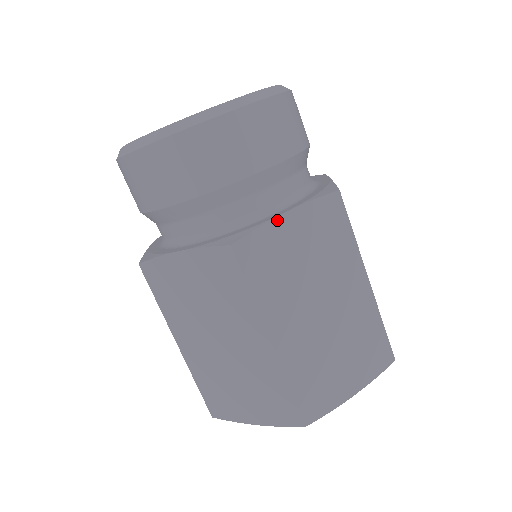
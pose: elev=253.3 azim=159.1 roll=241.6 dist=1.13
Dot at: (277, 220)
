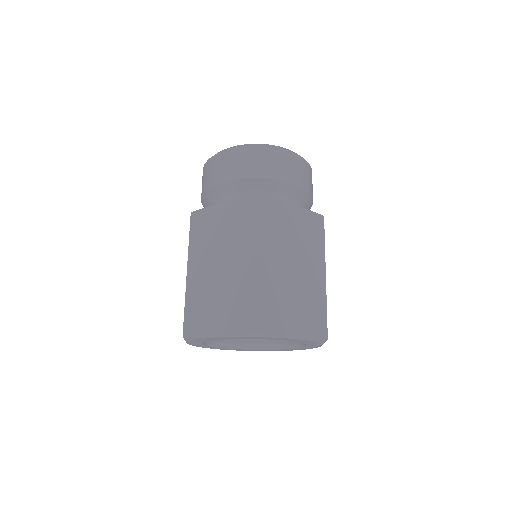
Dot at: (217, 206)
